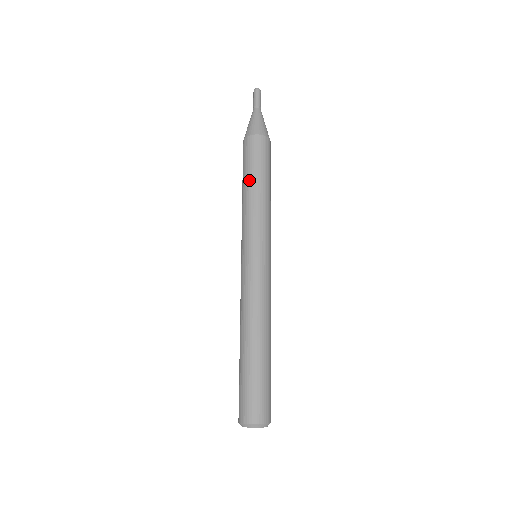
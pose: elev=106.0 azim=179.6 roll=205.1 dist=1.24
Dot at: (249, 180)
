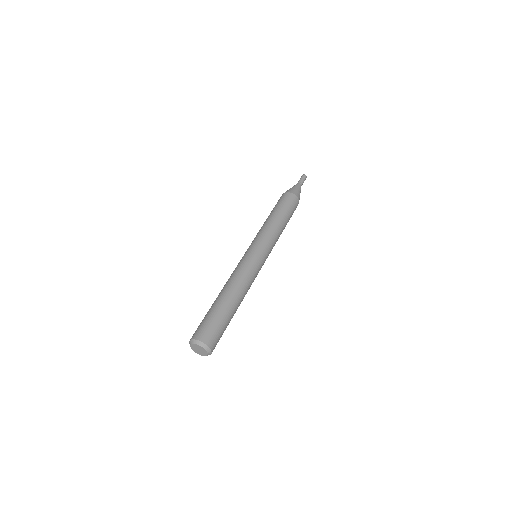
Dot at: (279, 214)
